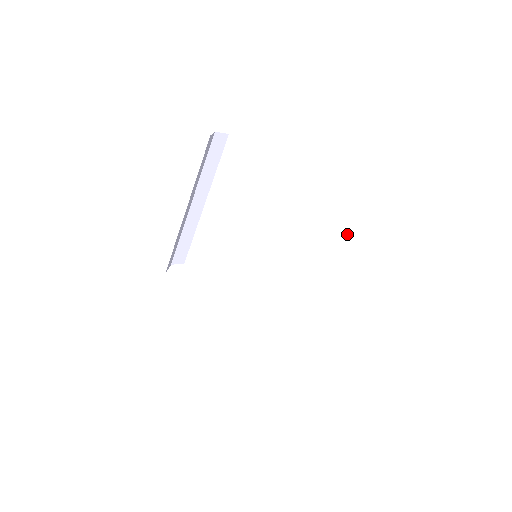
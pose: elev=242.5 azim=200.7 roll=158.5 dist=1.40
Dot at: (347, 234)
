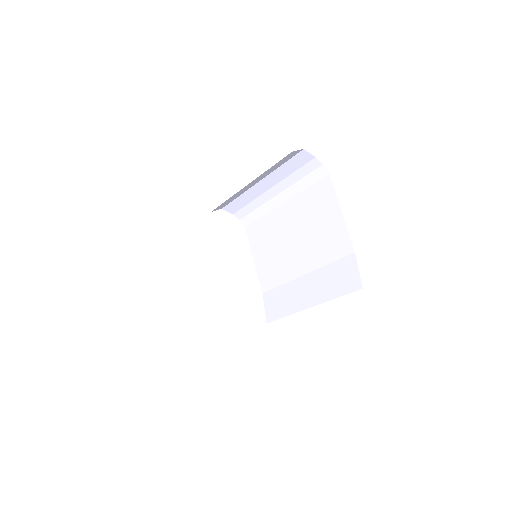
Dot at: (333, 295)
